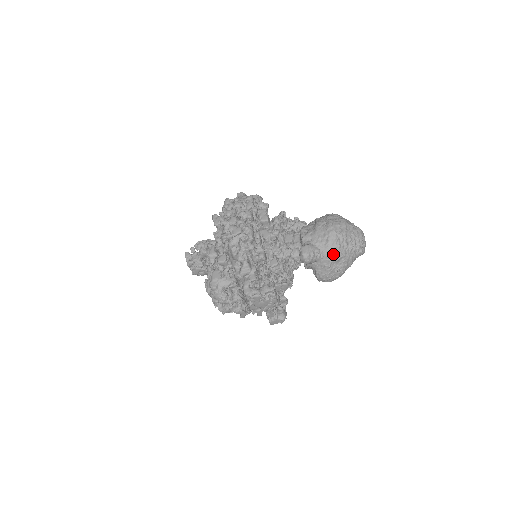
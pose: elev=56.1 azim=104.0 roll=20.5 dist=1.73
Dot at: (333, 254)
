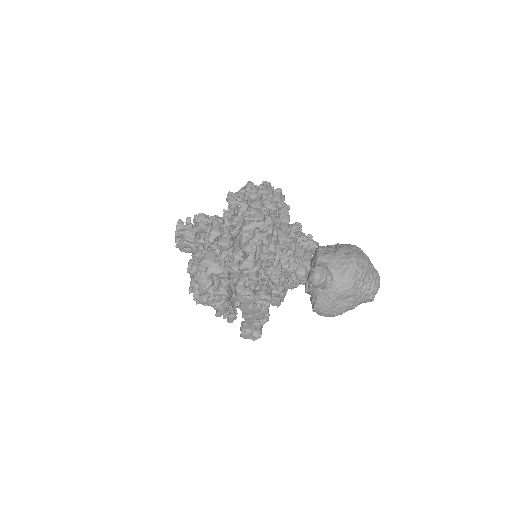
Dot at: (345, 288)
